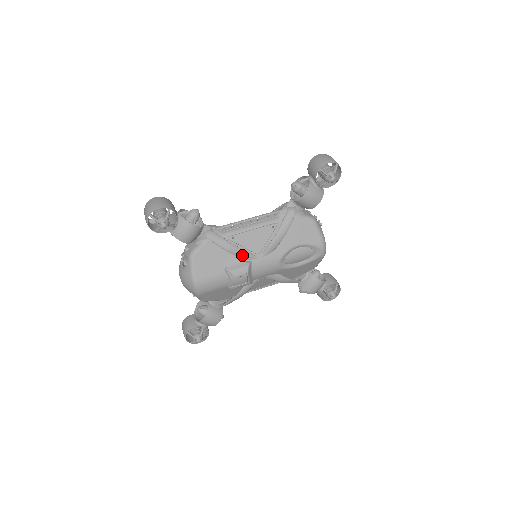
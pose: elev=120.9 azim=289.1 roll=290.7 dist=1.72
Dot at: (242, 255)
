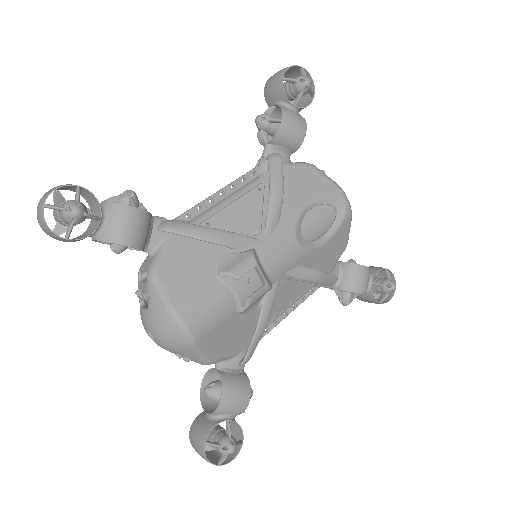
Dot at: (234, 242)
